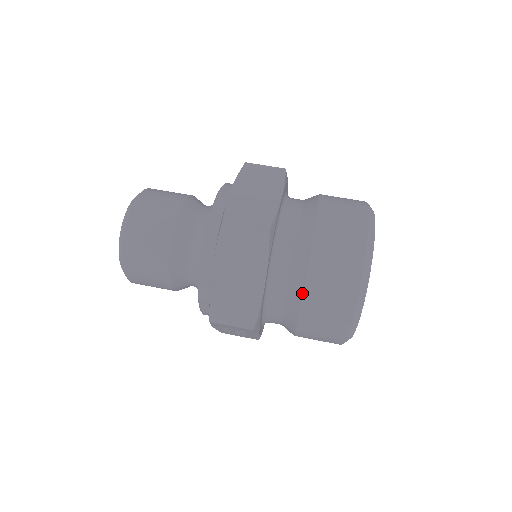
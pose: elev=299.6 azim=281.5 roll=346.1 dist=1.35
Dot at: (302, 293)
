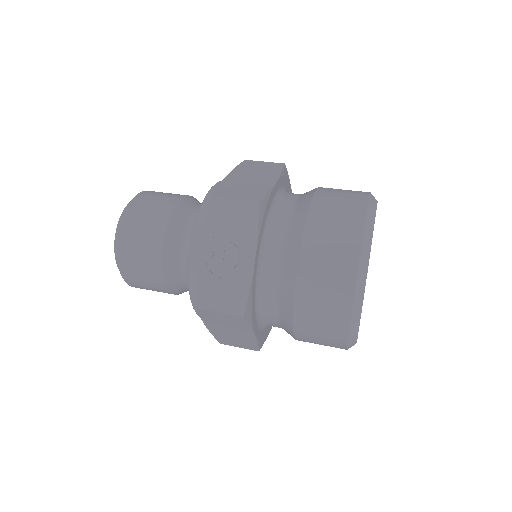
Dot at: (312, 197)
